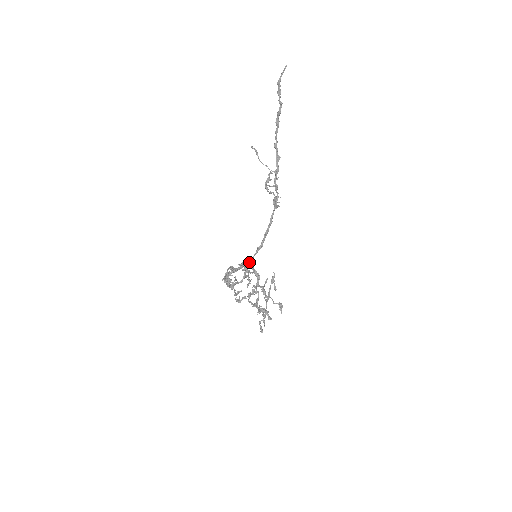
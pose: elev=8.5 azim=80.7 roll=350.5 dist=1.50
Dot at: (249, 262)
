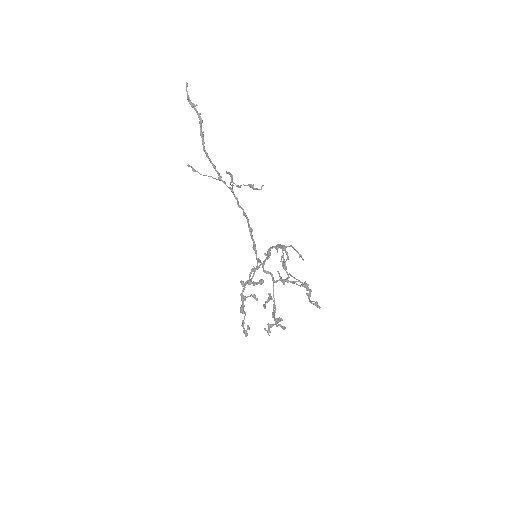
Dot at: (258, 261)
